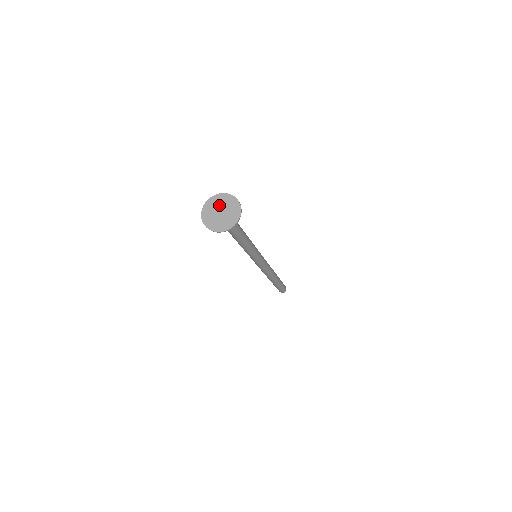
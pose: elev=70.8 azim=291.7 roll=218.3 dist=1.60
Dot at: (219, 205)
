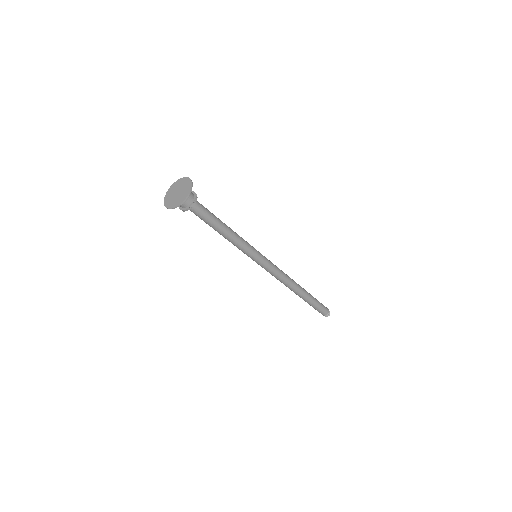
Dot at: (173, 192)
